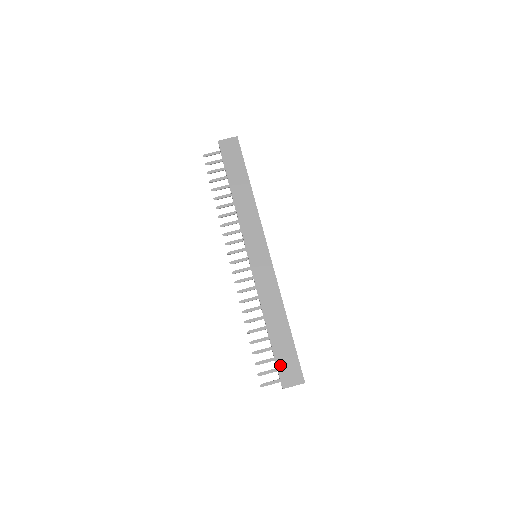
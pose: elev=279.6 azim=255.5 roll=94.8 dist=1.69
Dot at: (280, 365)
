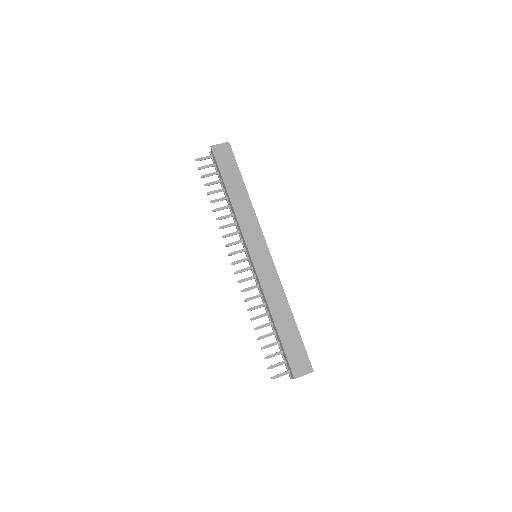
Dot at: (290, 357)
